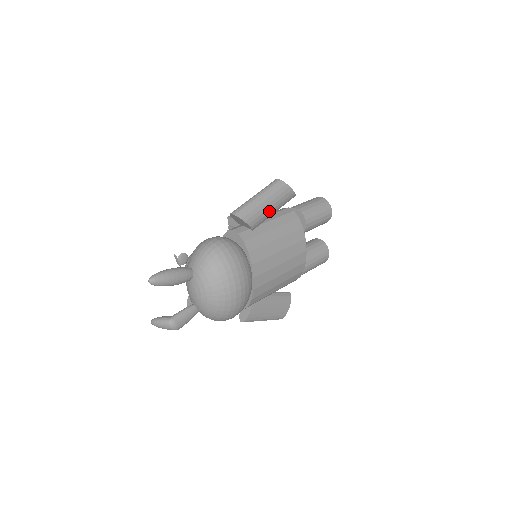
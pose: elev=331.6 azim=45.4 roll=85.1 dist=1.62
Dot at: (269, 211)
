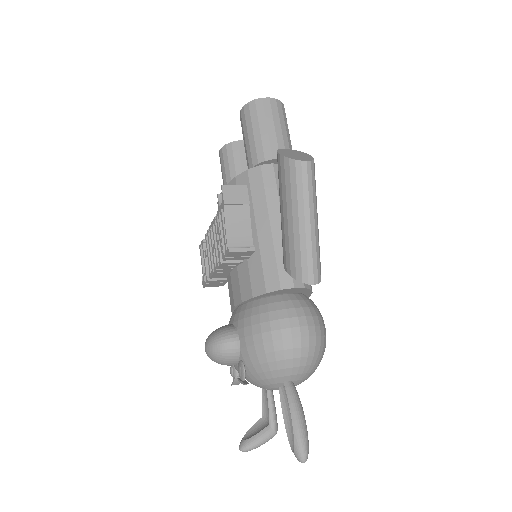
Dot at: occluded
